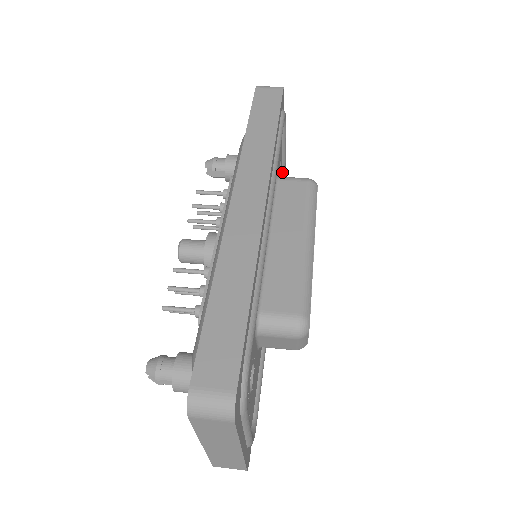
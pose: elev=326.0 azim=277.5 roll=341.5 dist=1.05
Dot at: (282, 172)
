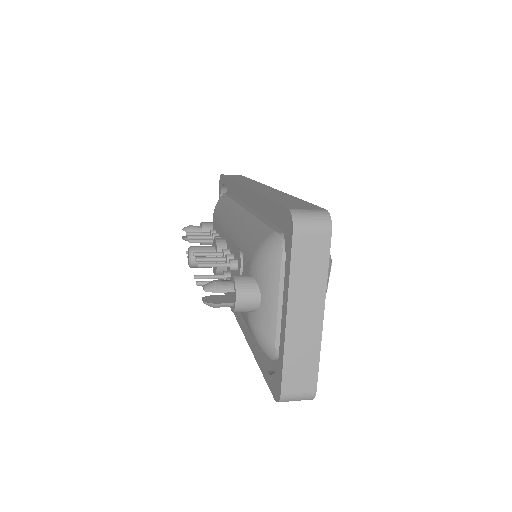
Dot at: occluded
